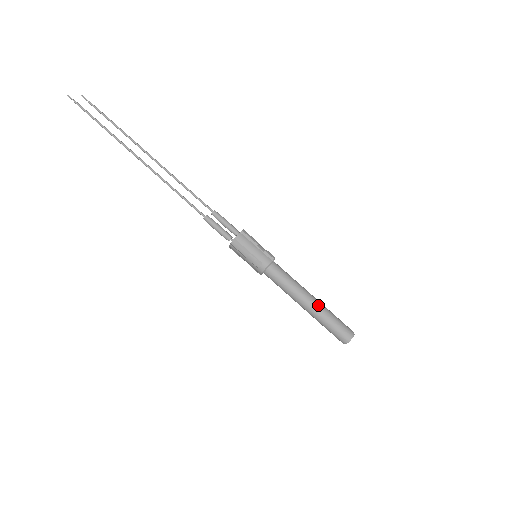
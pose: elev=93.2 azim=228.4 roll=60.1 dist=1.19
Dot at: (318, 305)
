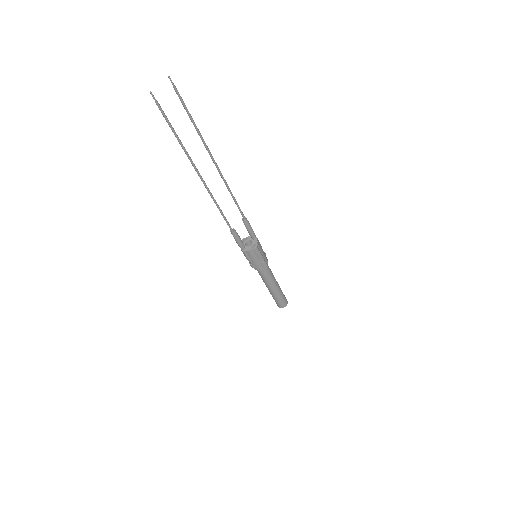
Dot at: (275, 292)
